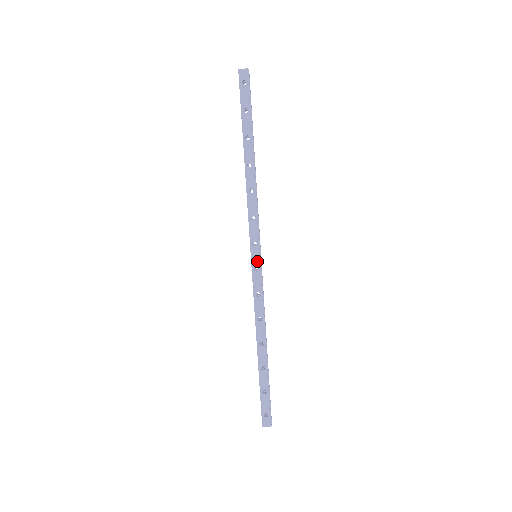
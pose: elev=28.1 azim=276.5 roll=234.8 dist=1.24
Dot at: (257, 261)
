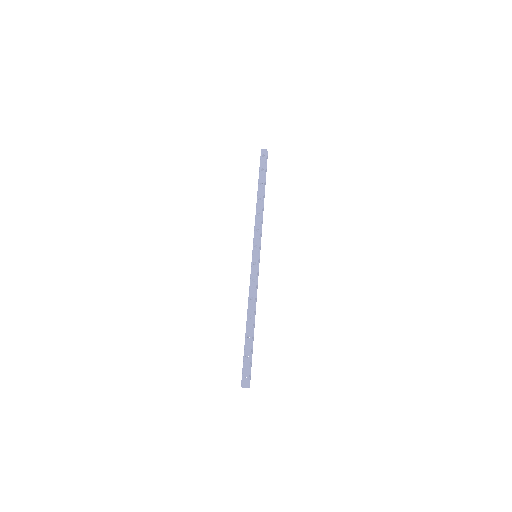
Dot at: (256, 258)
